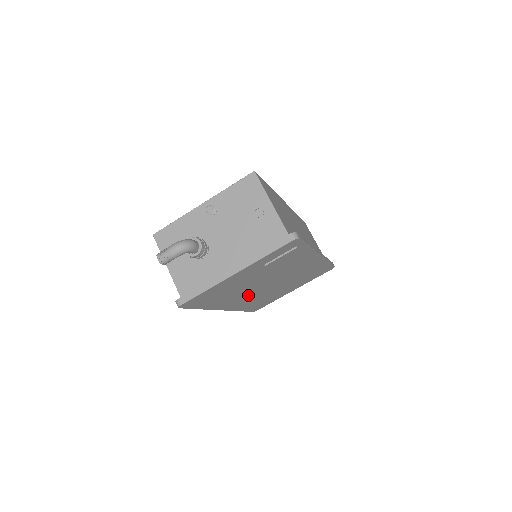
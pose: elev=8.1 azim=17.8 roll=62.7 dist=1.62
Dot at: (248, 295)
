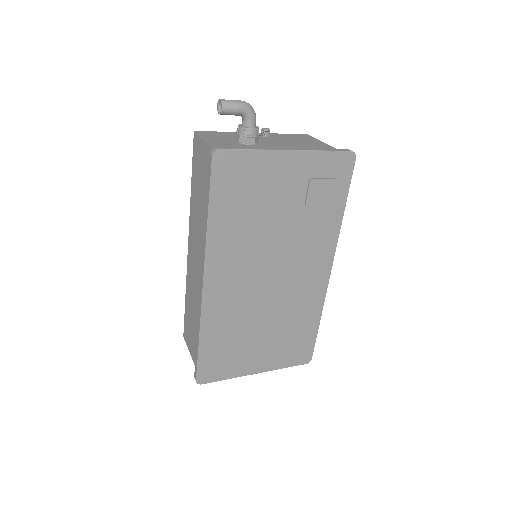
Dot at: (243, 274)
